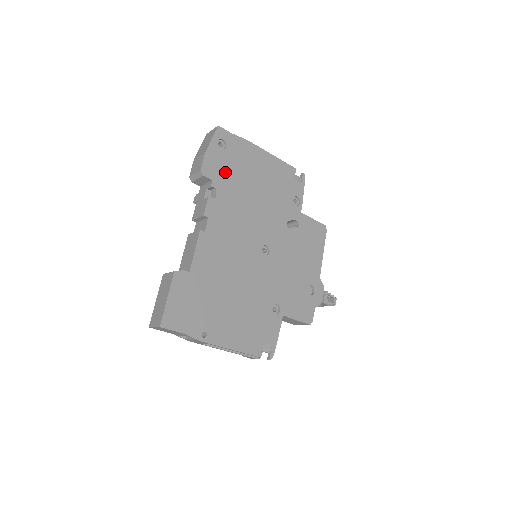
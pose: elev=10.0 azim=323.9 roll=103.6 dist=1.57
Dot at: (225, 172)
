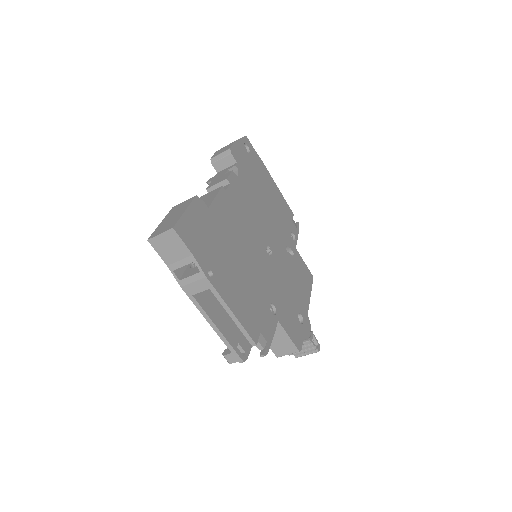
Dot at: (246, 167)
